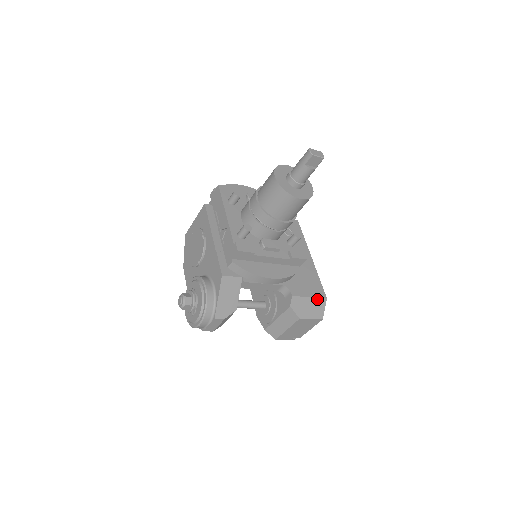
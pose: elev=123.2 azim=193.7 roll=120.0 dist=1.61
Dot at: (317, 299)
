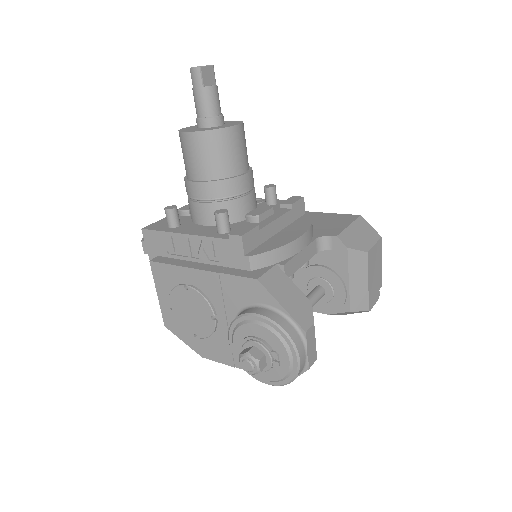
Dot at: (355, 222)
